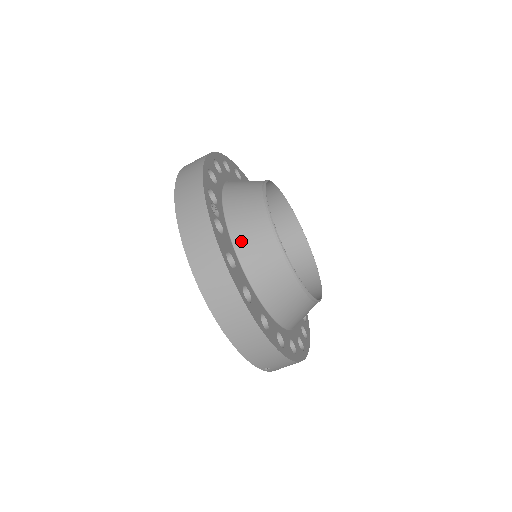
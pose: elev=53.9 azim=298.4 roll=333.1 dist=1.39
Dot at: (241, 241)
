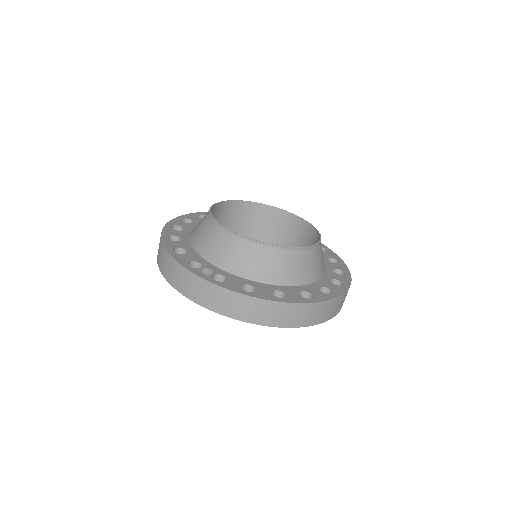
Dot at: (240, 269)
